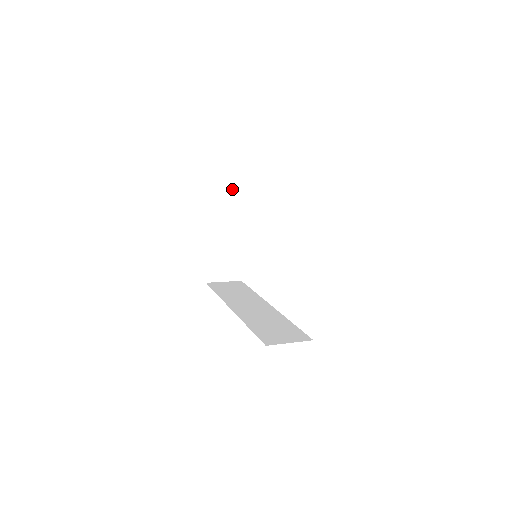
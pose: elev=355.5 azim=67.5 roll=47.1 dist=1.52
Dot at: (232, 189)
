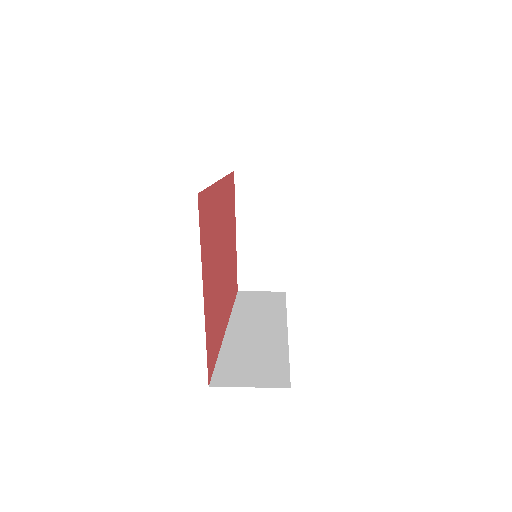
Dot at: (262, 170)
